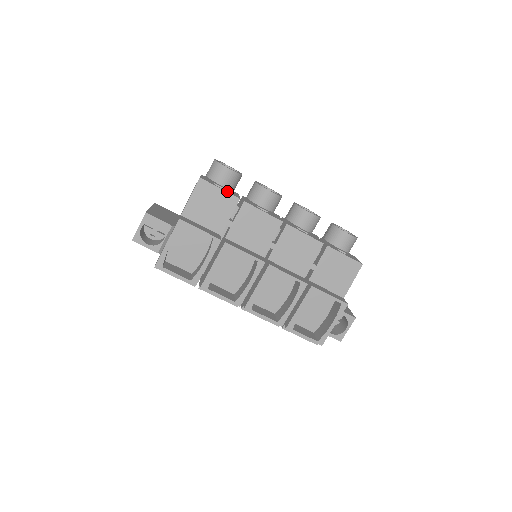
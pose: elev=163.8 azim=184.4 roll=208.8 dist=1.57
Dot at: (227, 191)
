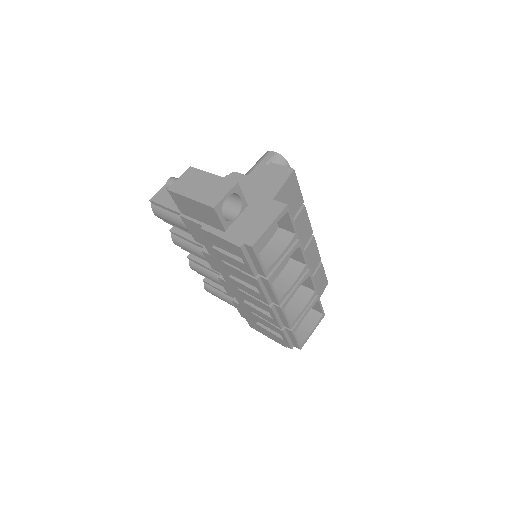
Dot at: occluded
